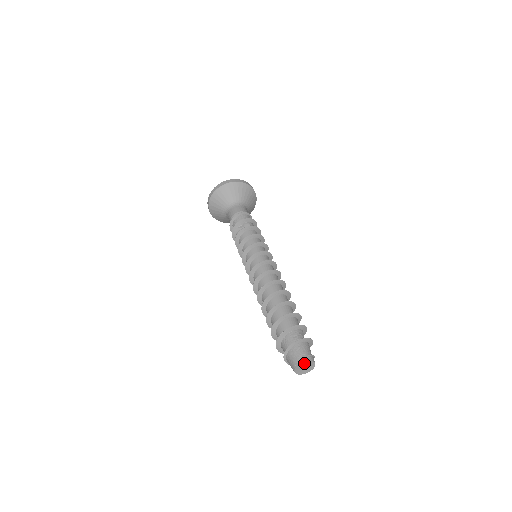
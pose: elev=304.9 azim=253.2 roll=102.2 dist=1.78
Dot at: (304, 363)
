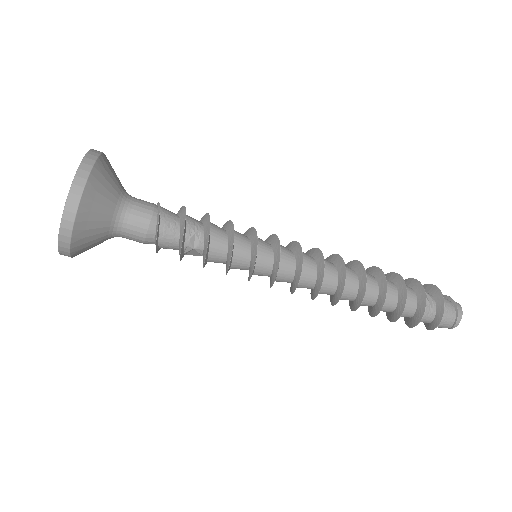
Dot at: (456, 322)
